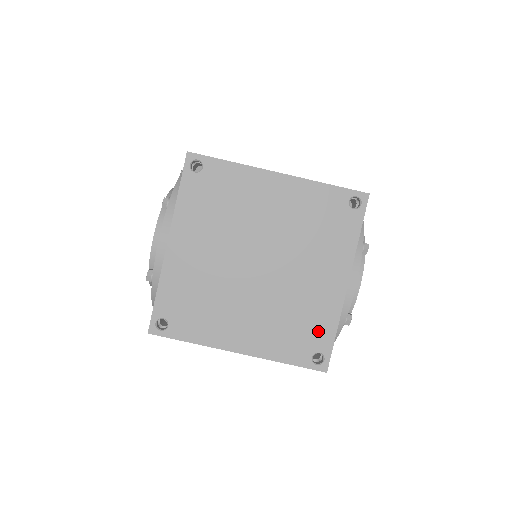
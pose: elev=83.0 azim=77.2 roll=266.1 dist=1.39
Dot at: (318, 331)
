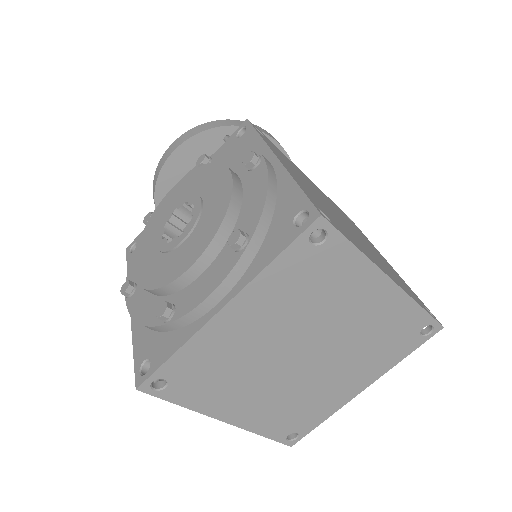
Dot at: (310, 418)
